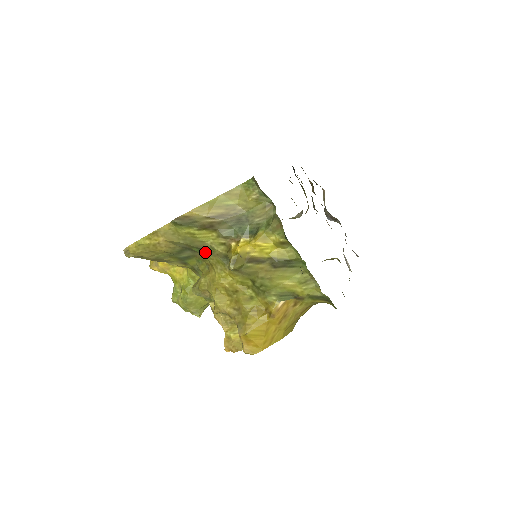
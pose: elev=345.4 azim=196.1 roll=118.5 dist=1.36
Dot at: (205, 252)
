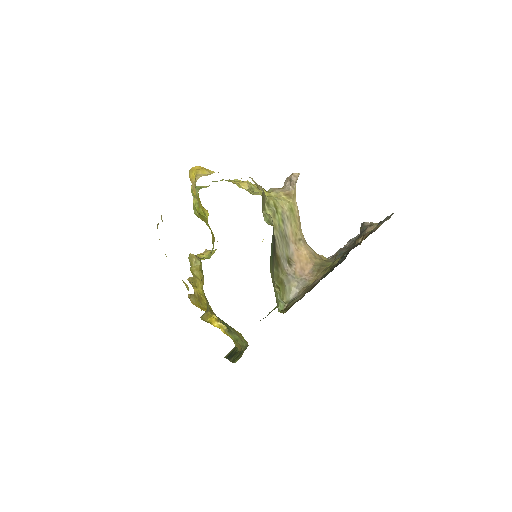
Dot at: occluded
